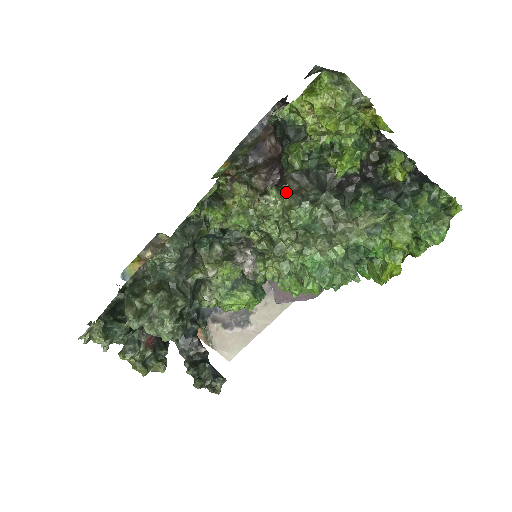
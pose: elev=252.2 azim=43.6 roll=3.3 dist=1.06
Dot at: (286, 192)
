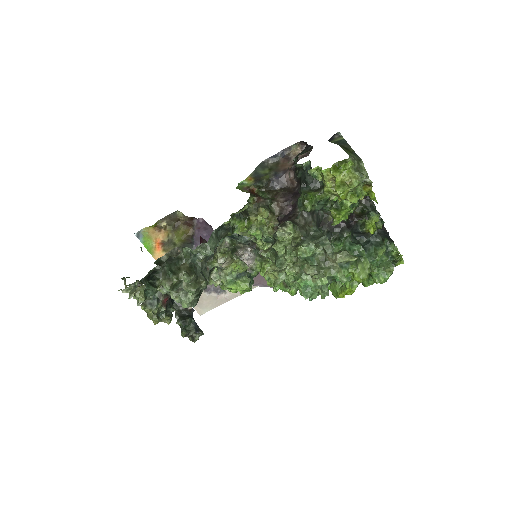
Dot at: (298, 228)
